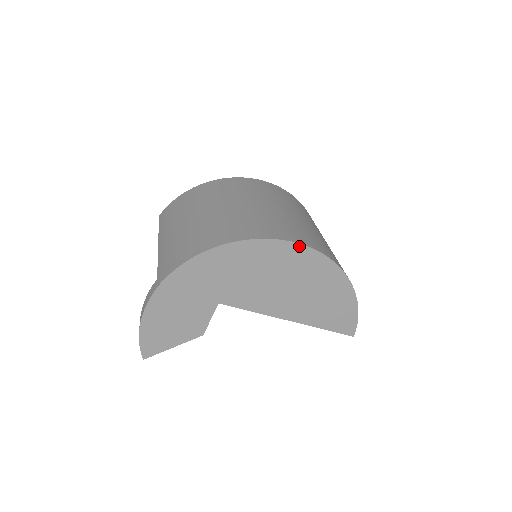
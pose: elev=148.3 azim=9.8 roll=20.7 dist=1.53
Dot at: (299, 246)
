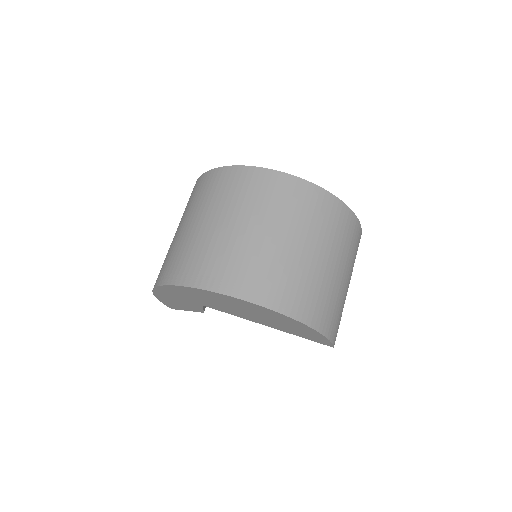
Dot at: (246, 301)
